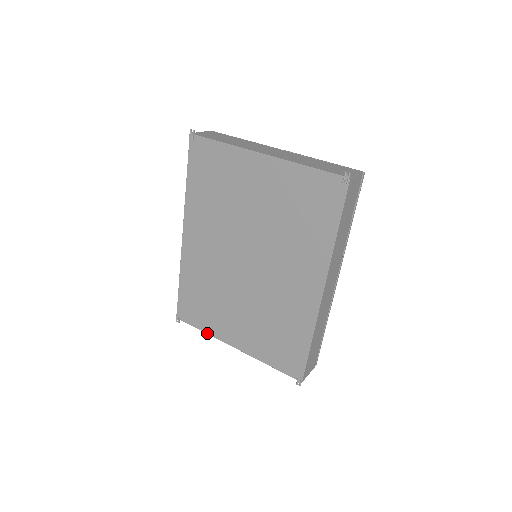
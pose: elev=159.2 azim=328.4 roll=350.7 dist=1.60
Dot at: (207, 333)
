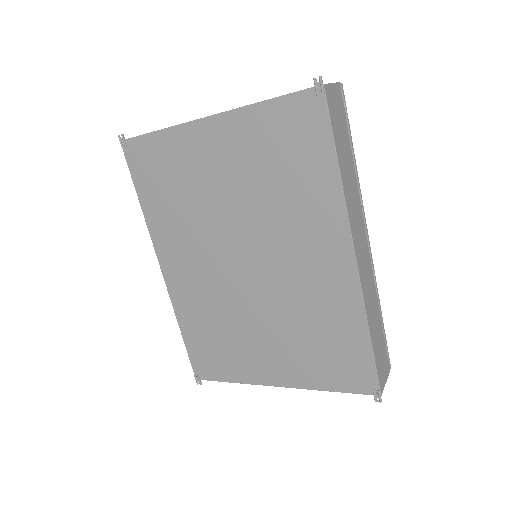
Dot at: (238, 382)
